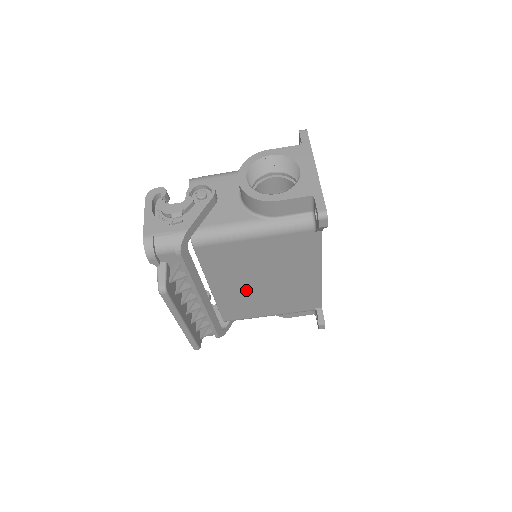
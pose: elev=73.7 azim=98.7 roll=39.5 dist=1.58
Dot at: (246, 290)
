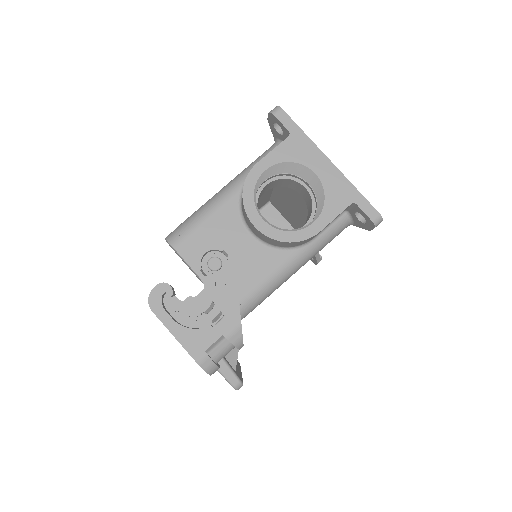
Dot at: occluded
